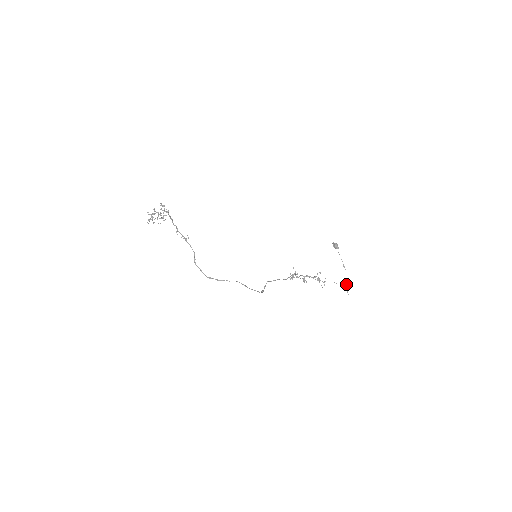
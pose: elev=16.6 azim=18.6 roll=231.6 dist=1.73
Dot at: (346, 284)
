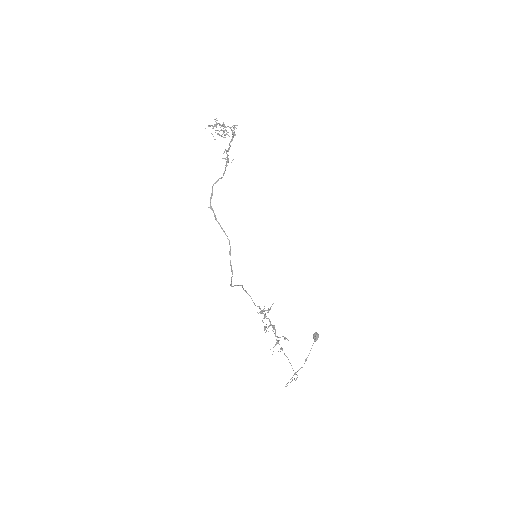
Dot at: occluded
